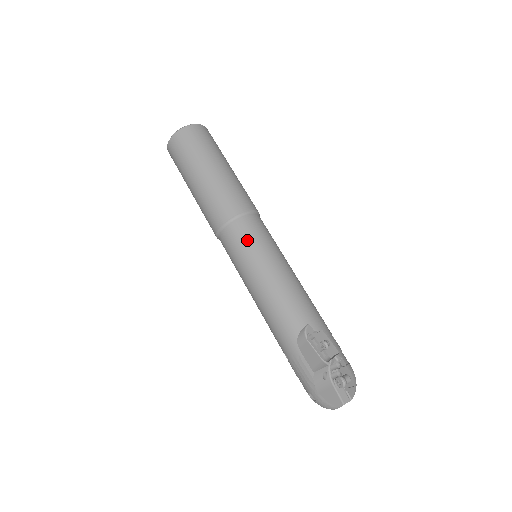
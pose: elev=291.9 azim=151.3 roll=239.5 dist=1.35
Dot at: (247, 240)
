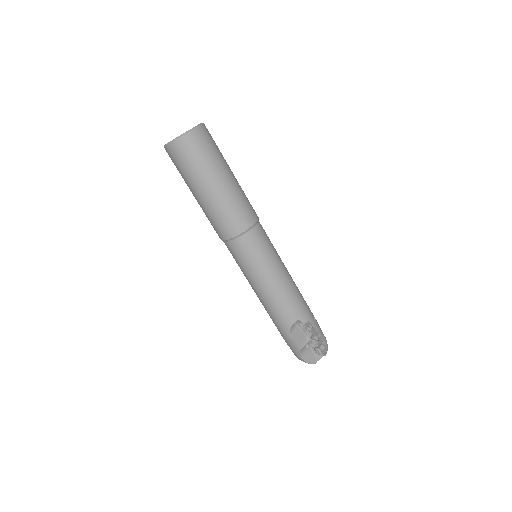
Dot at: (251, 255)
